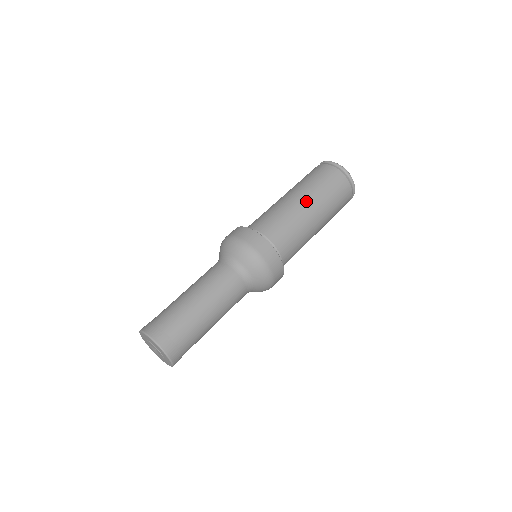
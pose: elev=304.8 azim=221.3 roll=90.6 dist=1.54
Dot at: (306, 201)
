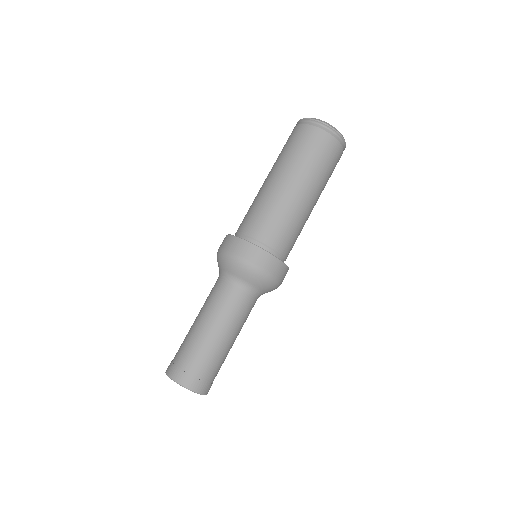
Dot at: (281, 178)
